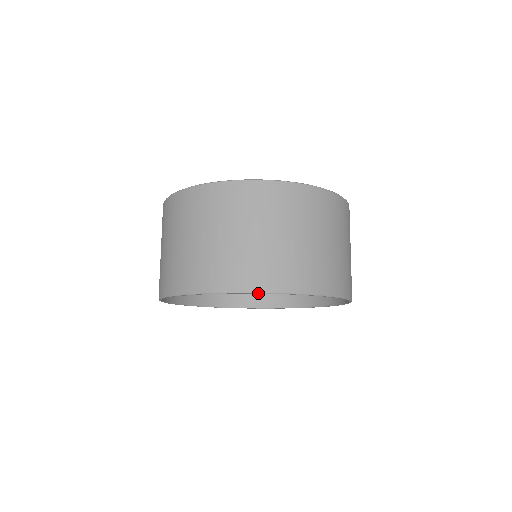
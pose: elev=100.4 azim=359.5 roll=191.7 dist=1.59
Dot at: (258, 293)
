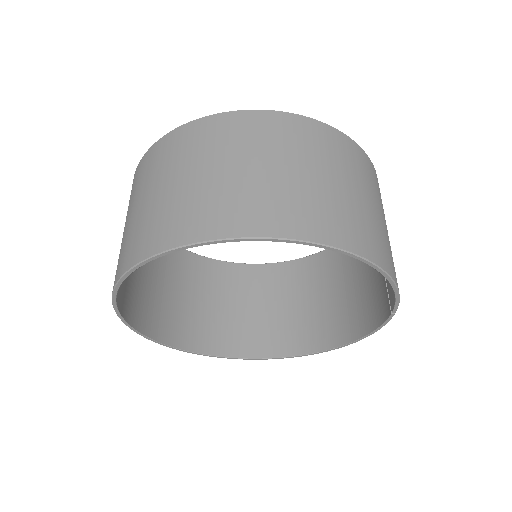
Dot at: (294, 241)
